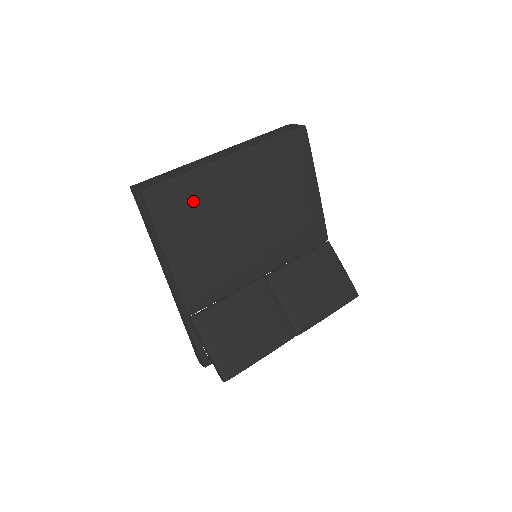
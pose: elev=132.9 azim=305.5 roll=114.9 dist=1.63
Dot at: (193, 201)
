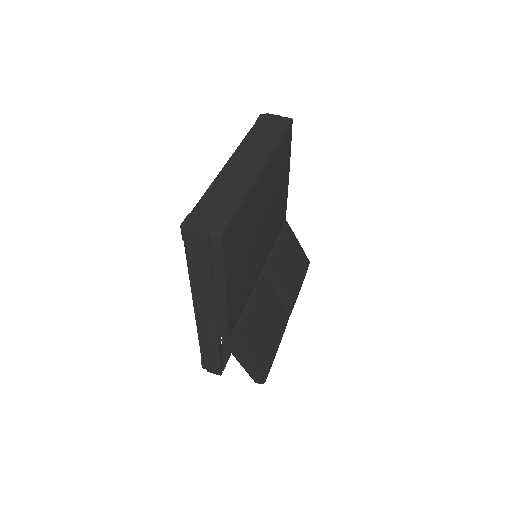
Dot at: (245, 227)
